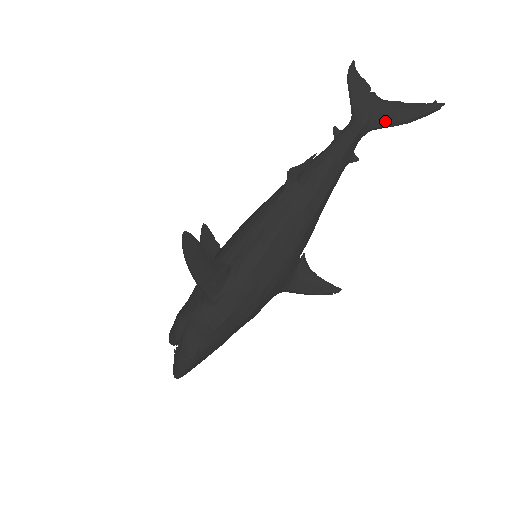
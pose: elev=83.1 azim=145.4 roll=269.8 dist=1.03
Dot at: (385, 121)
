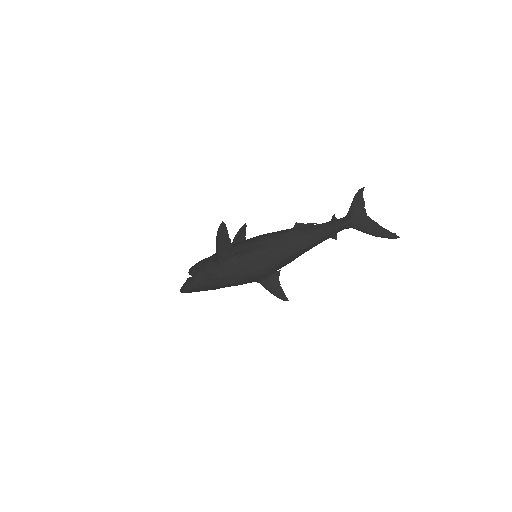
Dot at: (362, 228)
